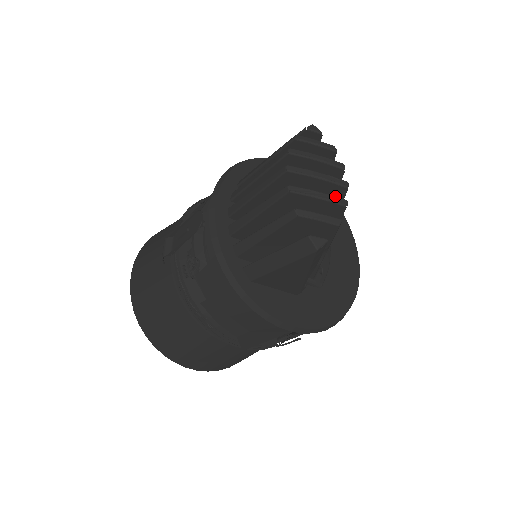
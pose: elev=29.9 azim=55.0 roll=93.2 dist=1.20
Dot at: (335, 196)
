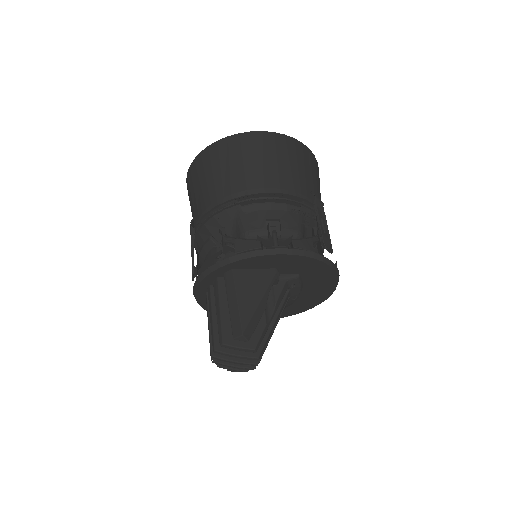
Dot at: (245, 368)
